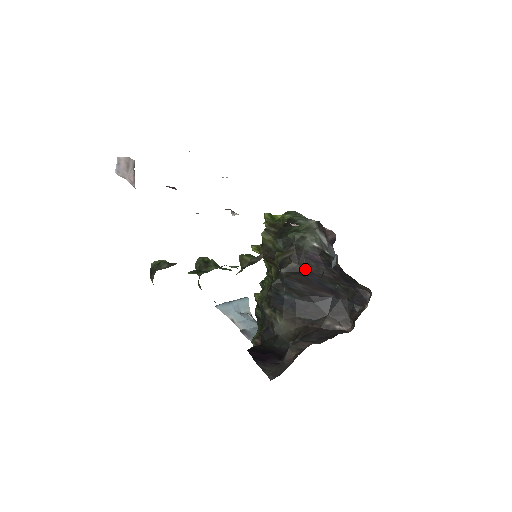
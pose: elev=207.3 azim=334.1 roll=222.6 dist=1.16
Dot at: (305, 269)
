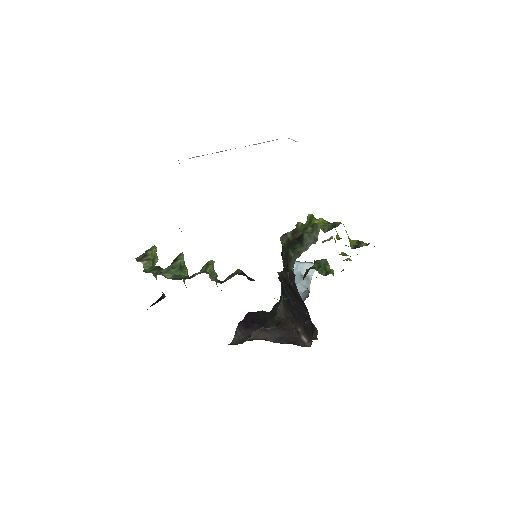
Dot at: (290, 283)
